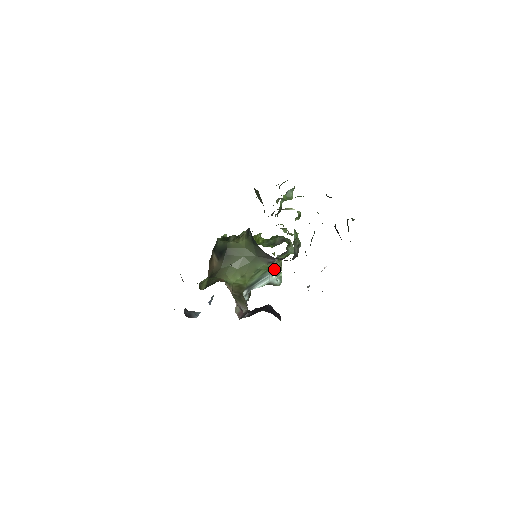
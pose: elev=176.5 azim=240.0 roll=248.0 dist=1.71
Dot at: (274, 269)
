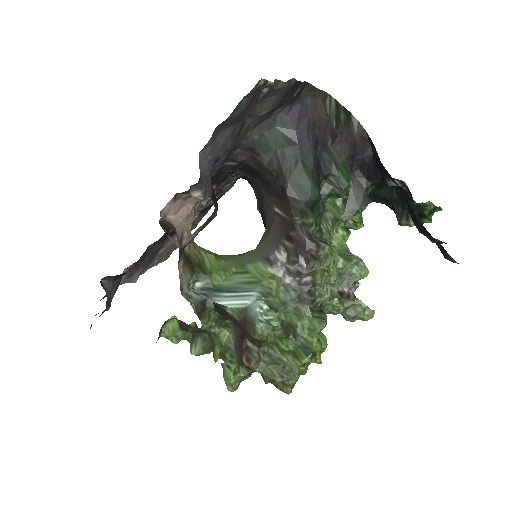
Dot at: (269, 305)
